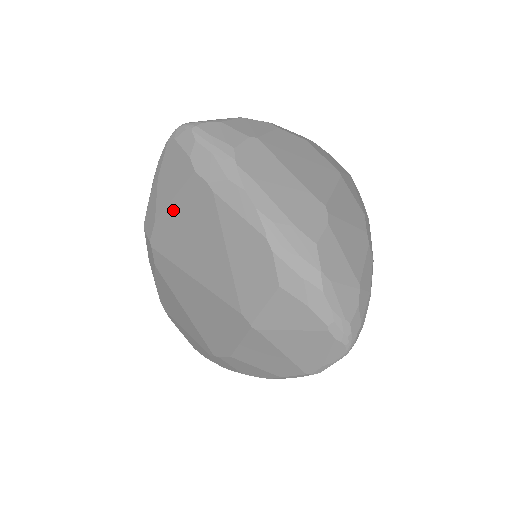
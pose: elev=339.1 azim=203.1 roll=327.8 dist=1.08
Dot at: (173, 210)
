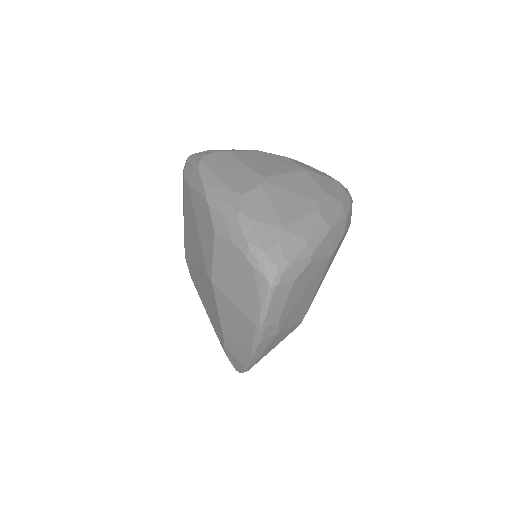
Dot at: (185, 219)
